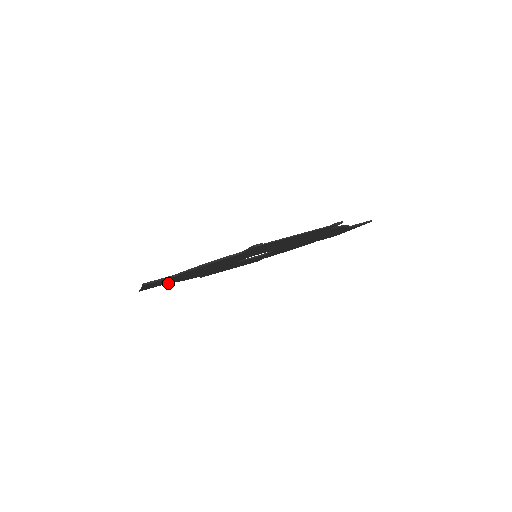
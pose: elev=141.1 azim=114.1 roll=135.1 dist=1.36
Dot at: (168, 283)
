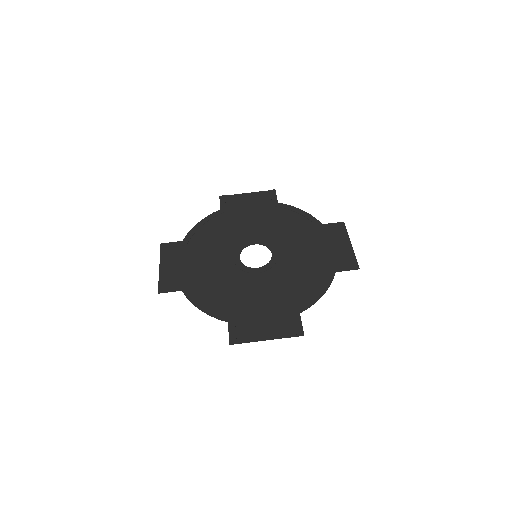
Dot at: (184, 240)
